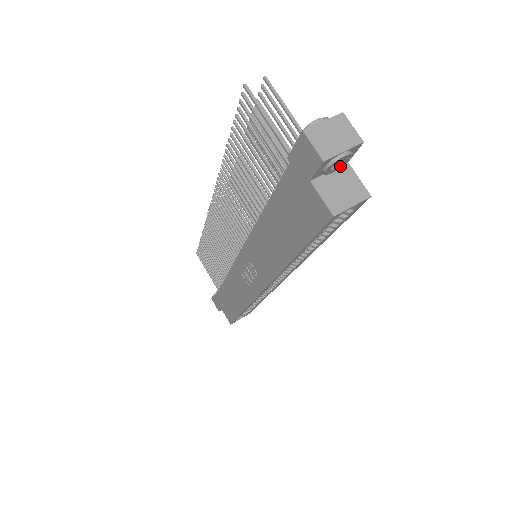
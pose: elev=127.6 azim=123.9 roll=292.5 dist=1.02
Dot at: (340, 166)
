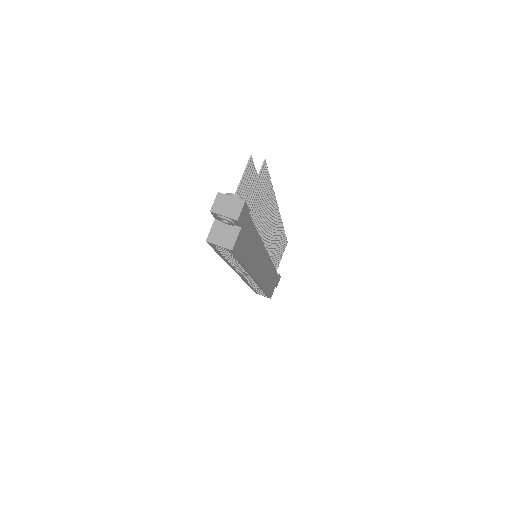
Dot at: (230, 224)
